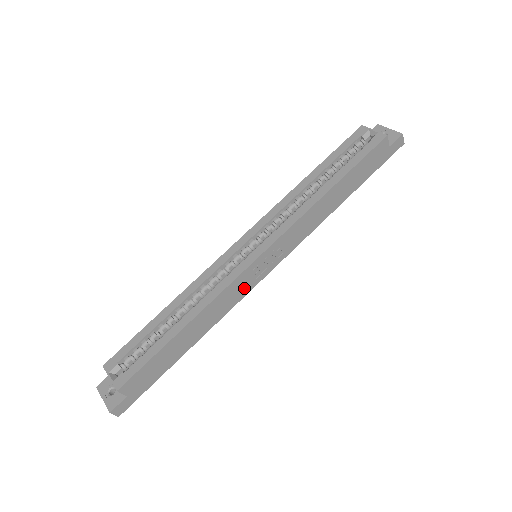
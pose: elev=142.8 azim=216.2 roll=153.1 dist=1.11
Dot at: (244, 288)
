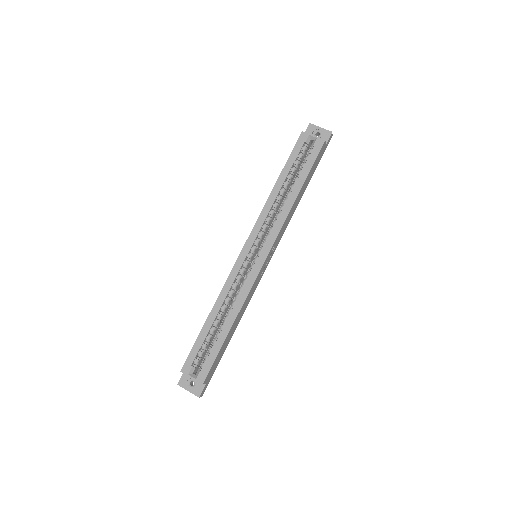
Dot at: (257, 283)
